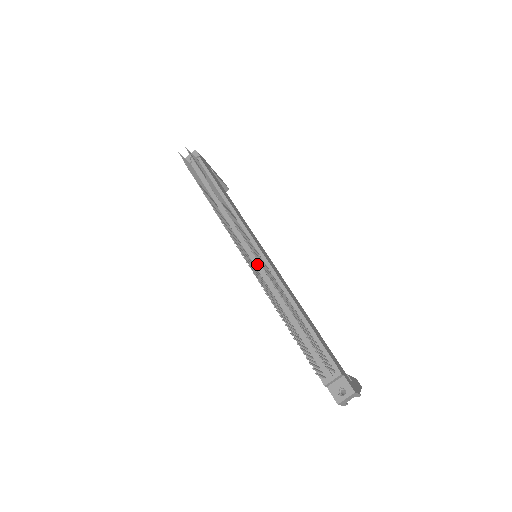
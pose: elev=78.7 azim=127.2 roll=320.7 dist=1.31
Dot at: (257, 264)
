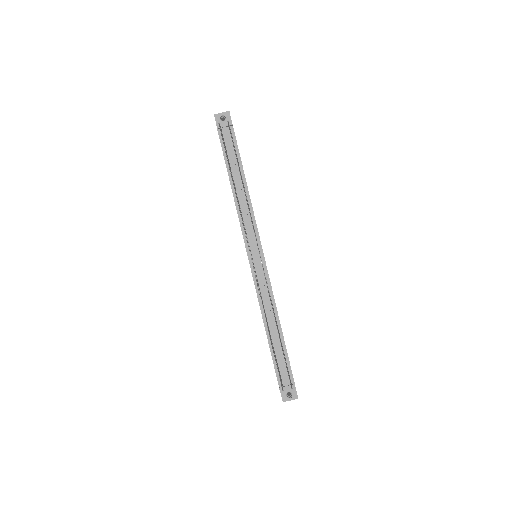
Dot at: (258, 271)
